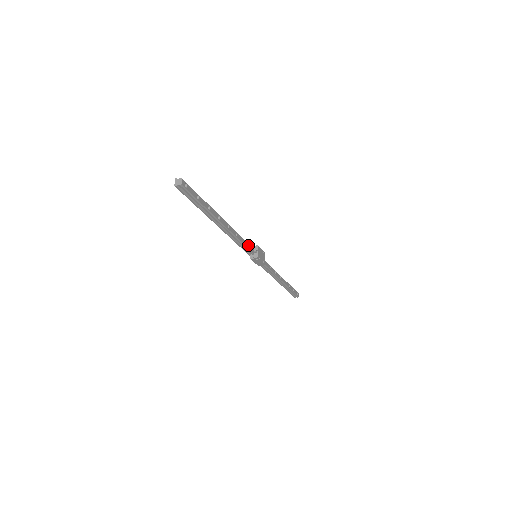
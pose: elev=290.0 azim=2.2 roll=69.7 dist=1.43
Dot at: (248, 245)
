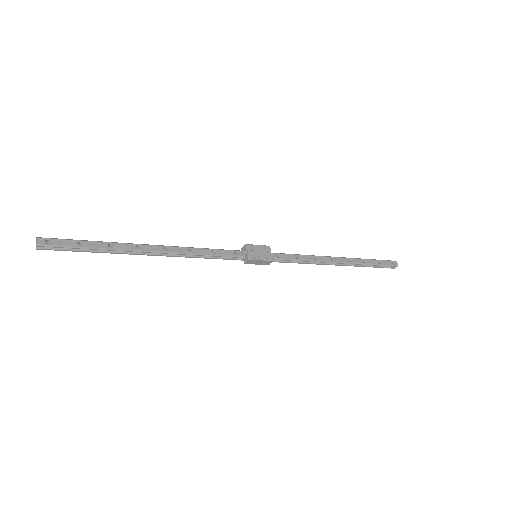
Dot at: (226, 251)
